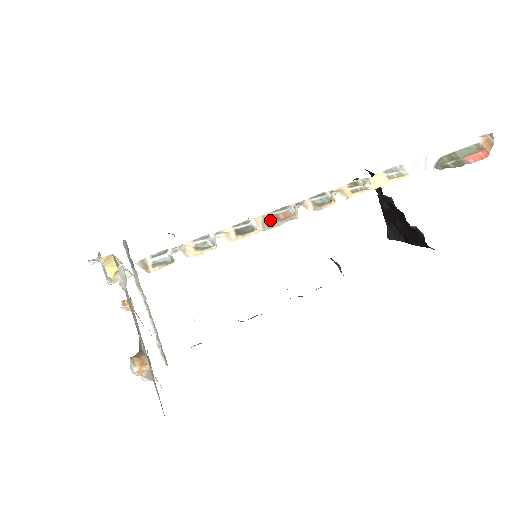
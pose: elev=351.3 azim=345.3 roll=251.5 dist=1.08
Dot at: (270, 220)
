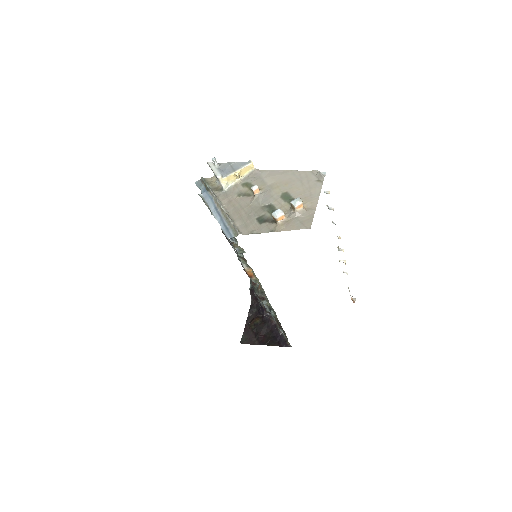
Dot at: occluded
